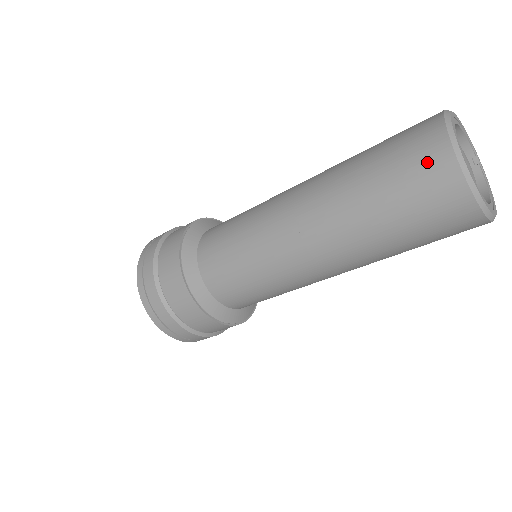
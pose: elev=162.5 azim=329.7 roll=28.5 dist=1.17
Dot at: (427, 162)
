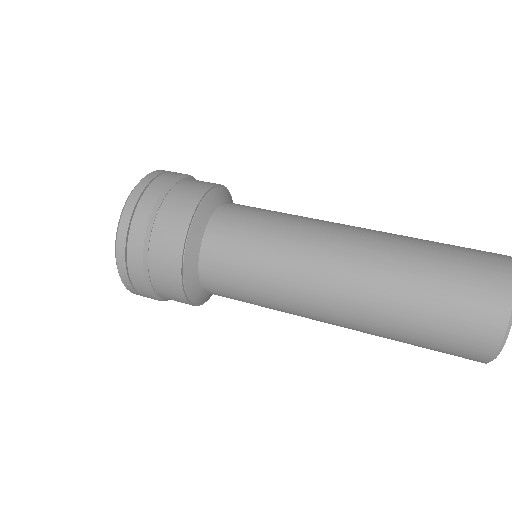
Dot at: (487, 294)
